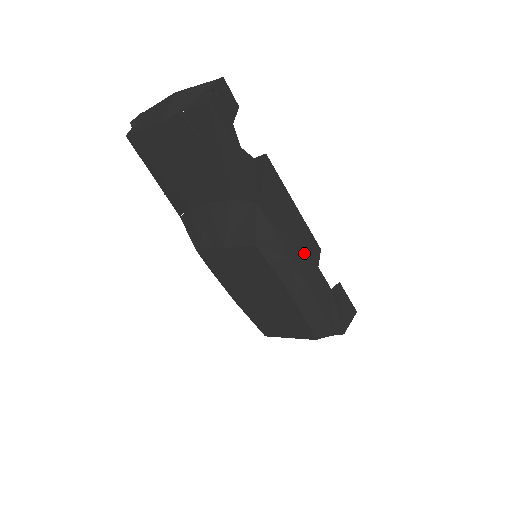
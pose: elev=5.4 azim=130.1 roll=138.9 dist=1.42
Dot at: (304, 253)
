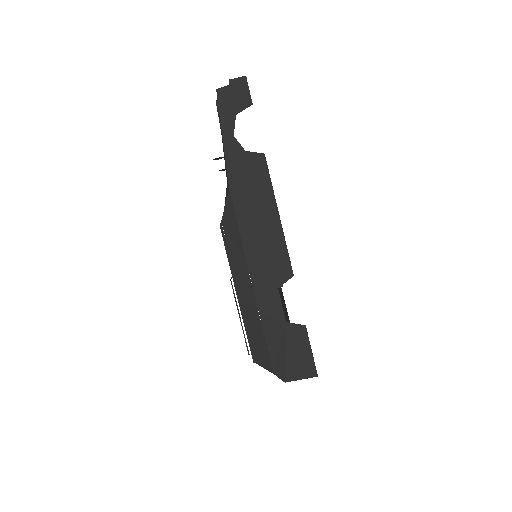
Dot at: (265, 263)
